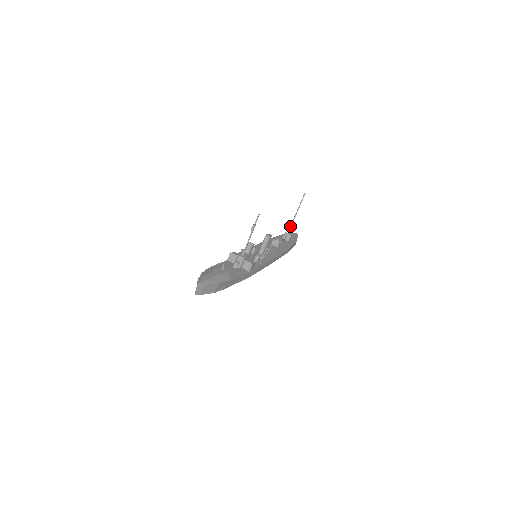
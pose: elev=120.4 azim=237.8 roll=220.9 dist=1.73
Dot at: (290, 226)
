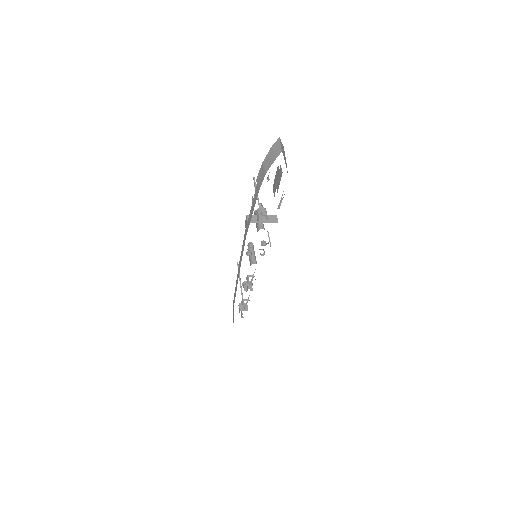
Dot at: occluded
